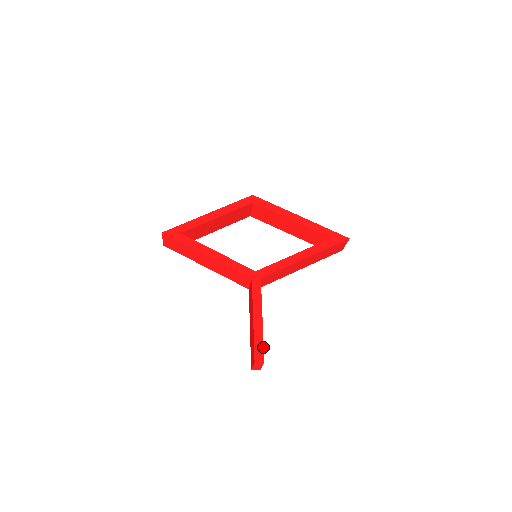
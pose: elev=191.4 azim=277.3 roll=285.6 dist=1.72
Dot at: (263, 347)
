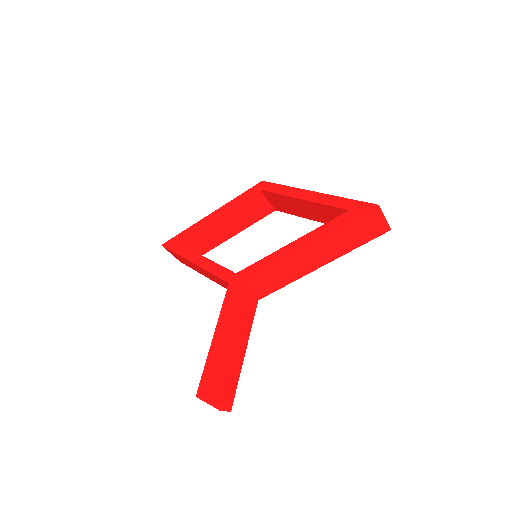
Dot at: (212, 375)
